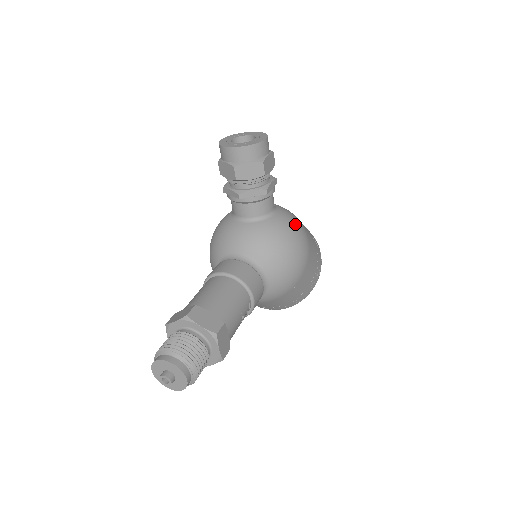
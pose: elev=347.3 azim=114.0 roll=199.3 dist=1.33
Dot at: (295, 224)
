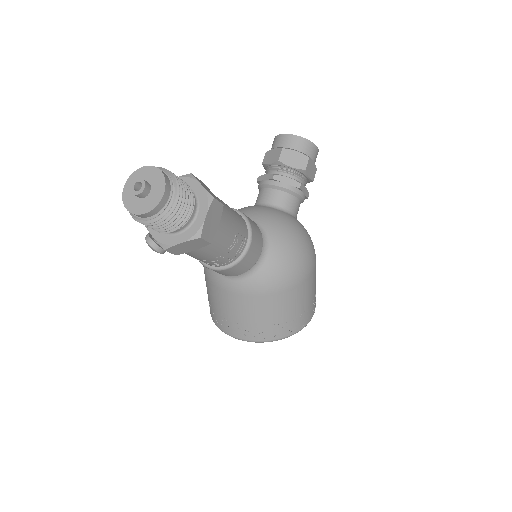
Dot at: (310, 237)
